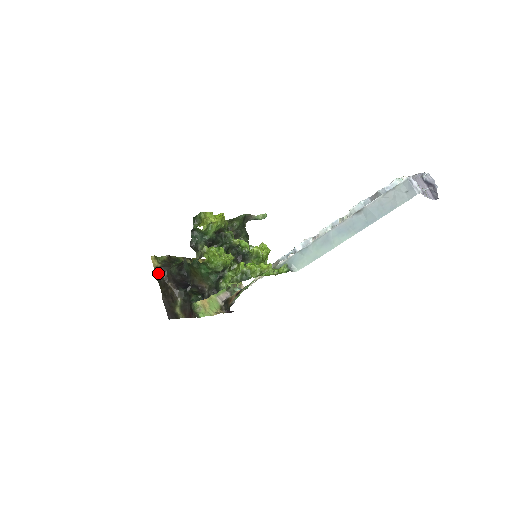
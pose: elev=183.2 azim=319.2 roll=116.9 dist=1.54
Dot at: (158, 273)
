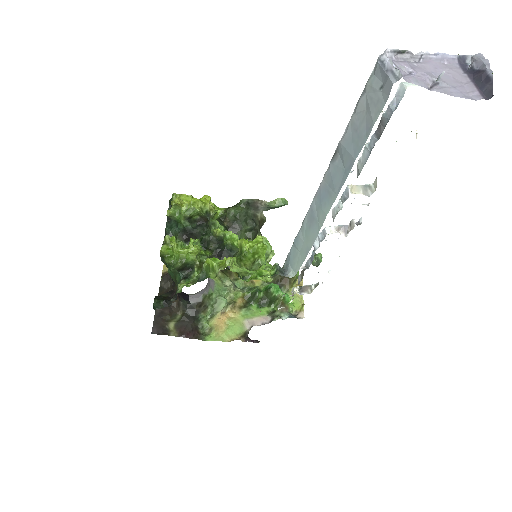
Dot at: (164, 279)
